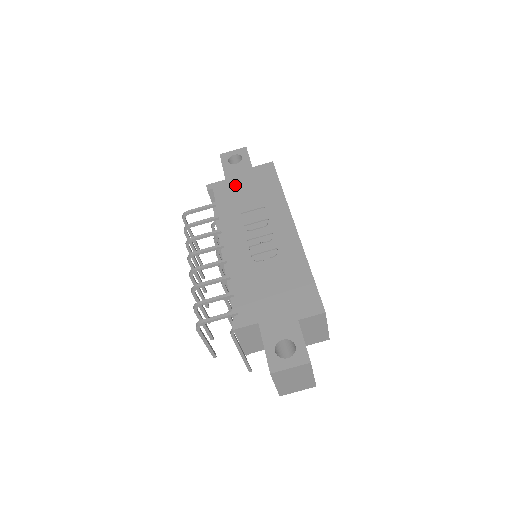
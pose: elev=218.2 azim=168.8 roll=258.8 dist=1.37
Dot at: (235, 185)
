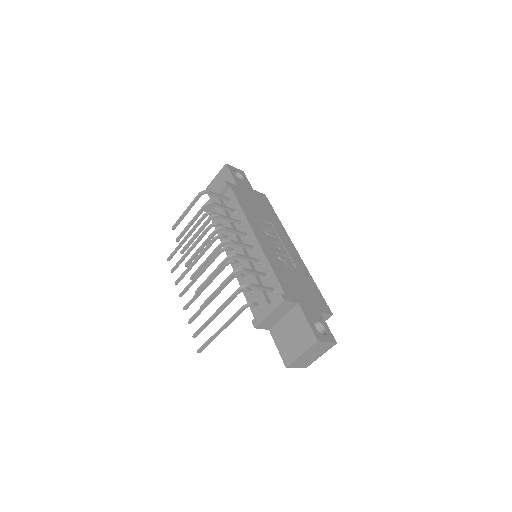
Dot at: (246, 194)
